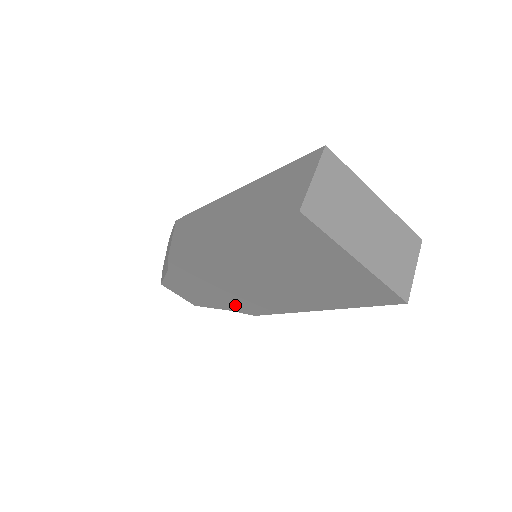
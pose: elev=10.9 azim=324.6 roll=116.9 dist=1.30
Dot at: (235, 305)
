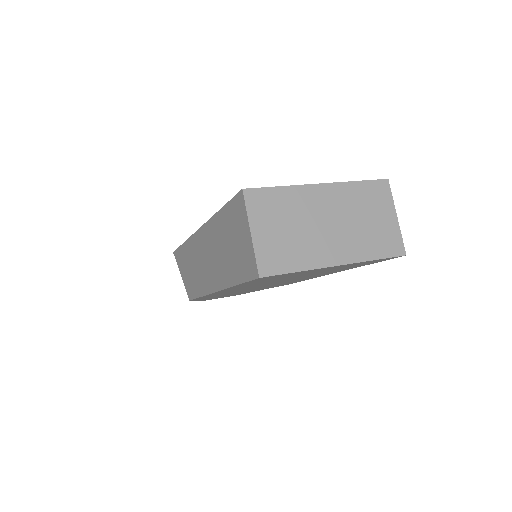
Dot at: occluded
